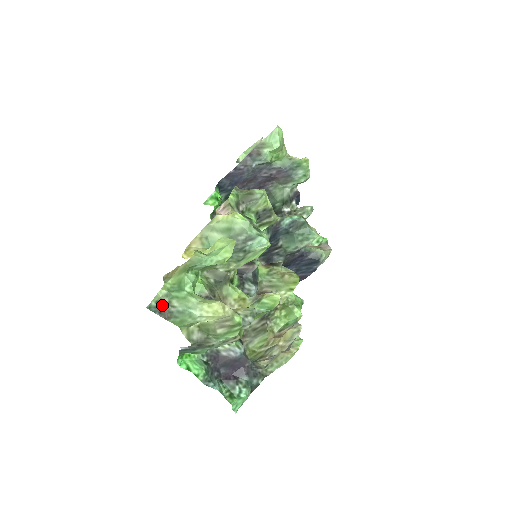
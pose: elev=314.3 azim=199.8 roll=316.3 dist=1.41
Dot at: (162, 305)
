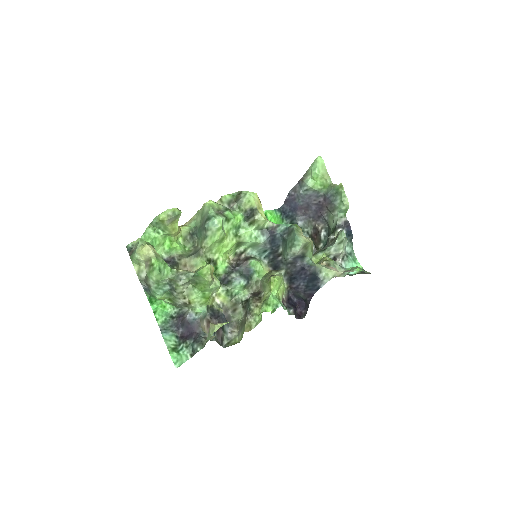
Dot at: (134, 247)
